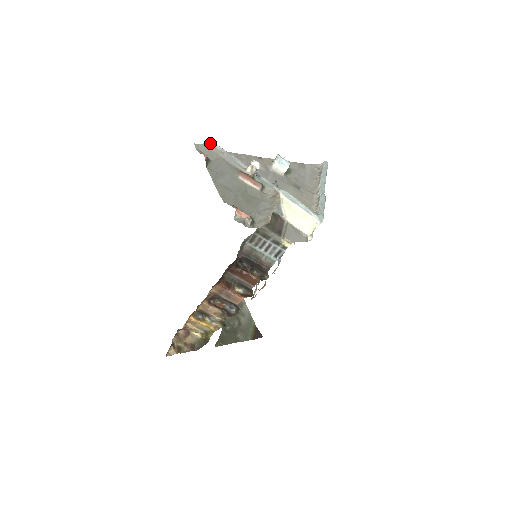
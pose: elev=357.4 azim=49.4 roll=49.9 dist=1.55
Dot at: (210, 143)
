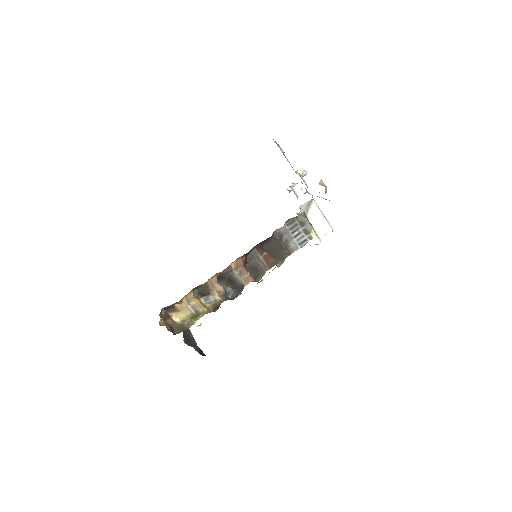
Dot at: (278, 144)
